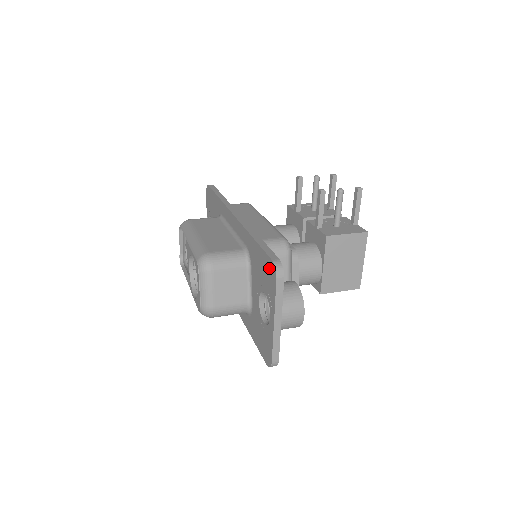
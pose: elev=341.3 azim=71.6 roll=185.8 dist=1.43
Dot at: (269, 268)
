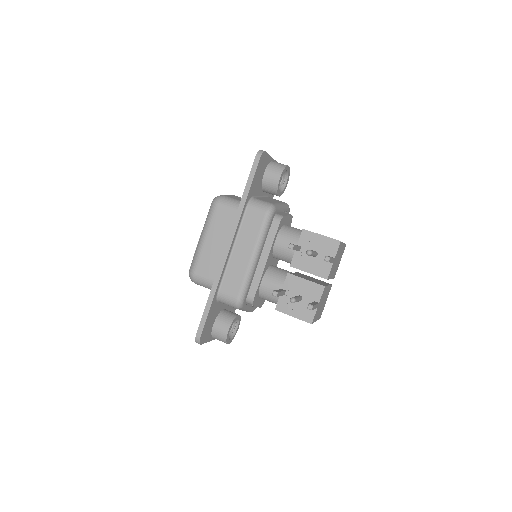
Dot at: occluded
